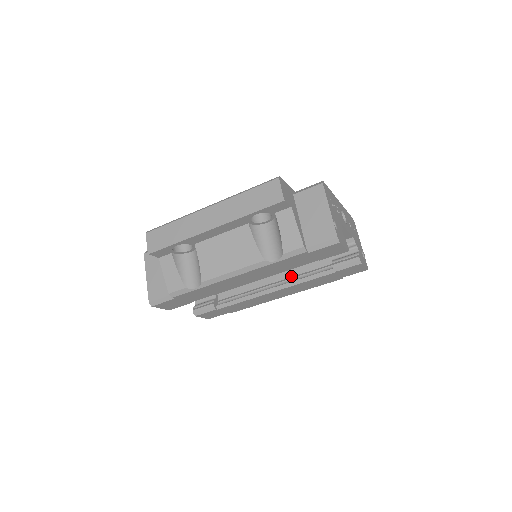
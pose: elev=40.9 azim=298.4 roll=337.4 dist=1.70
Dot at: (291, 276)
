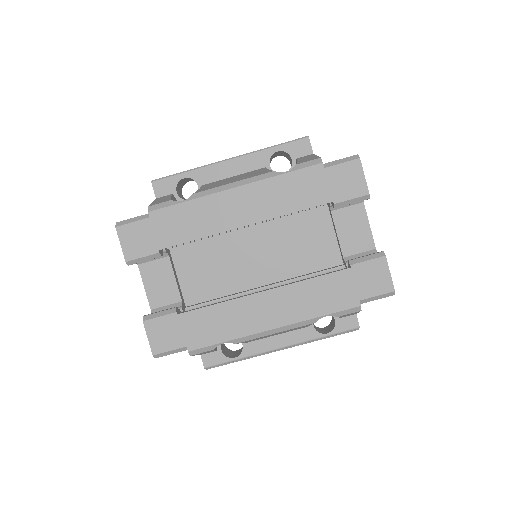
Dot at: occluded
